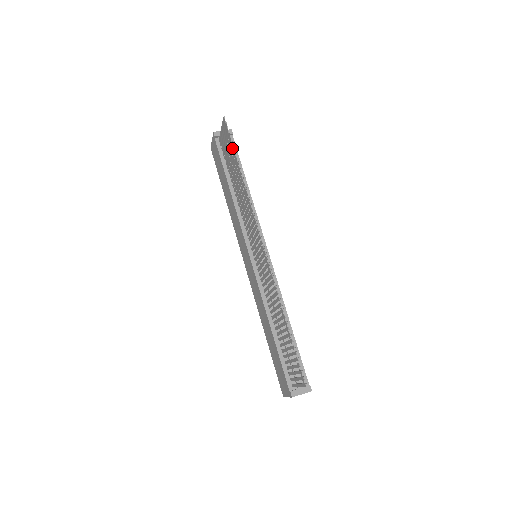
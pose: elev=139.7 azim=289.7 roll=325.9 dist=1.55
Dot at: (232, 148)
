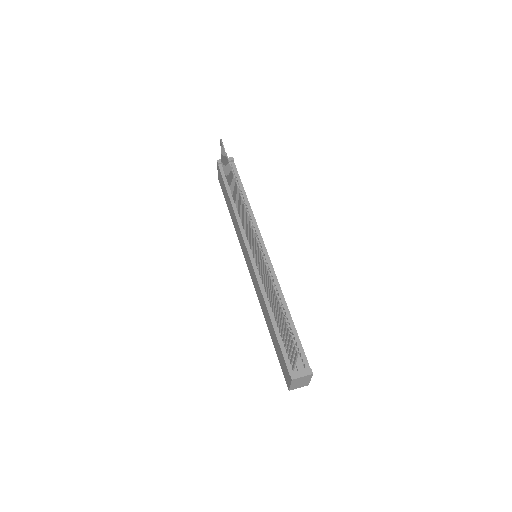
Dot at: (227, 161)
